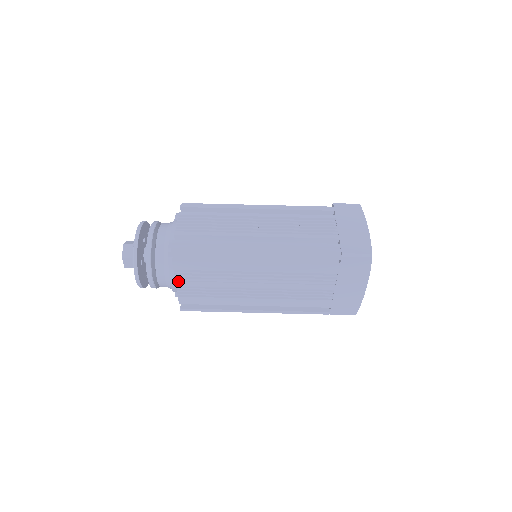
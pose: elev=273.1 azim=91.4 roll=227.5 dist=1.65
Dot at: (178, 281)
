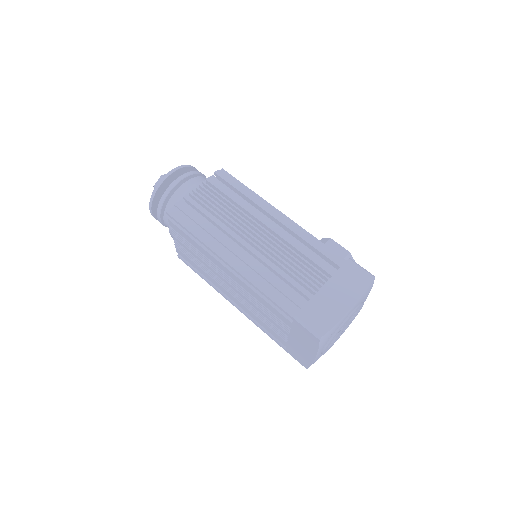
Dot at: (174, 236)
